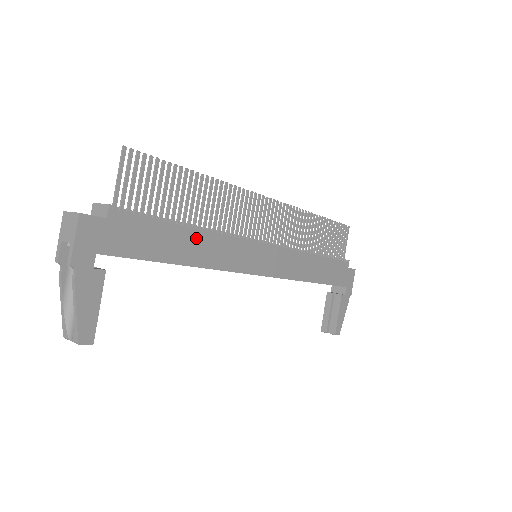
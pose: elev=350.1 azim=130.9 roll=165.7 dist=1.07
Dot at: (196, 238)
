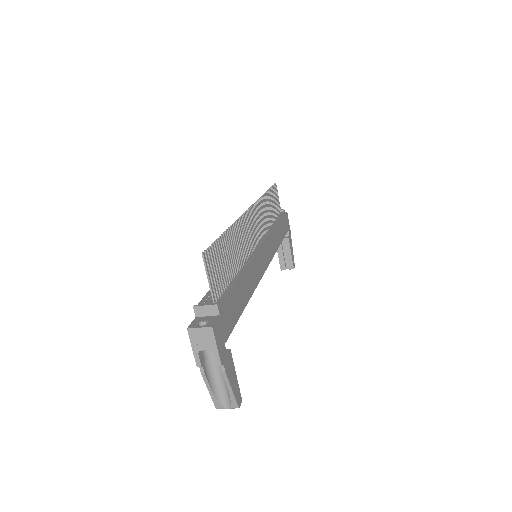
Dot at: (244, 279)
